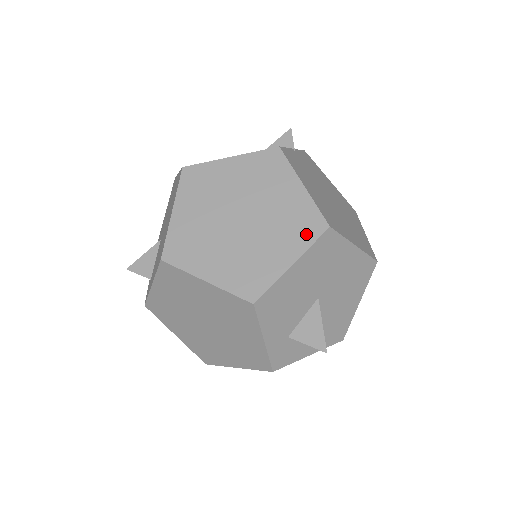
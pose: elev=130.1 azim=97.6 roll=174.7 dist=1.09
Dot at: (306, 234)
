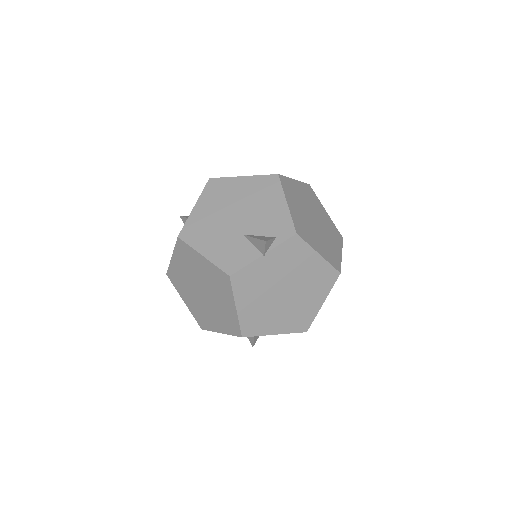
Dot at: (230, 329)
